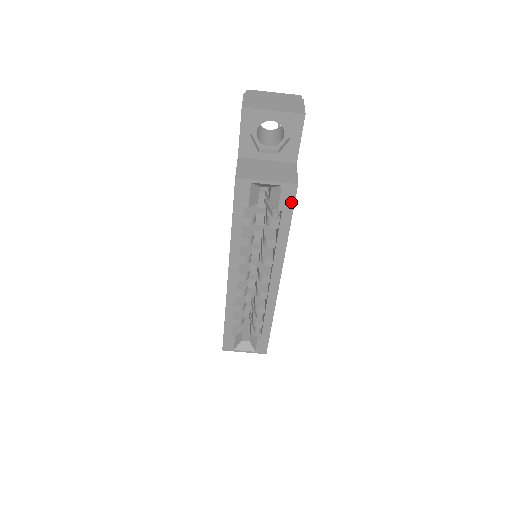
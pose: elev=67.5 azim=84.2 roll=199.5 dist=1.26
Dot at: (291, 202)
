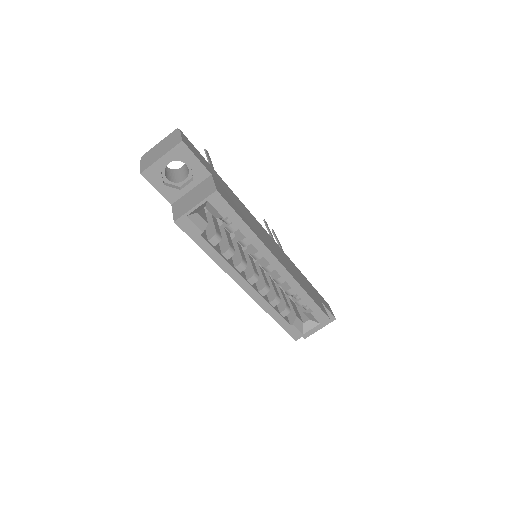
Dot at: (225, 205)
